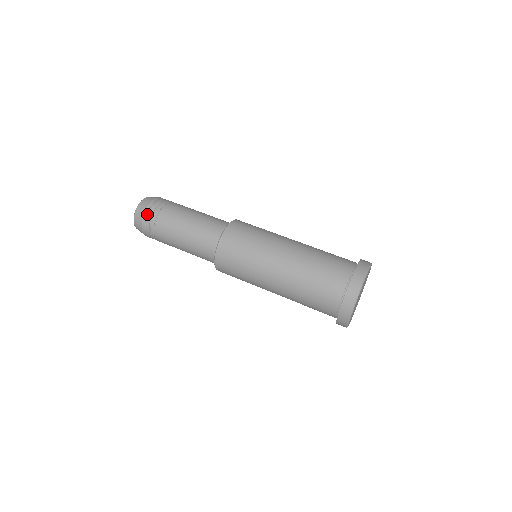
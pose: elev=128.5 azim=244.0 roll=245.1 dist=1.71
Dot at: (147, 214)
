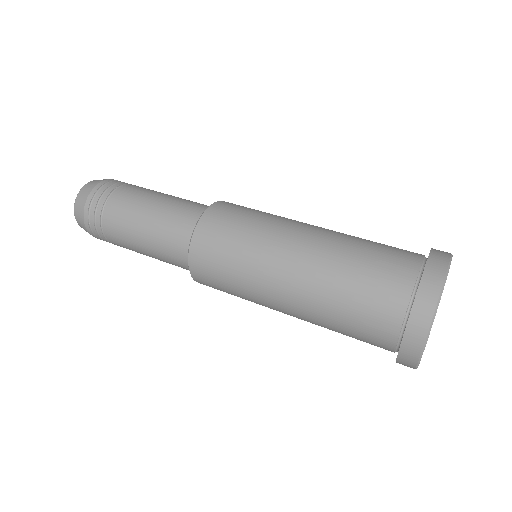
Dot at: (89, 206)
